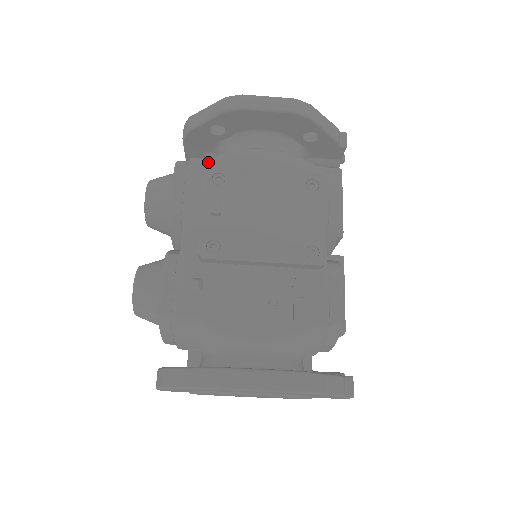
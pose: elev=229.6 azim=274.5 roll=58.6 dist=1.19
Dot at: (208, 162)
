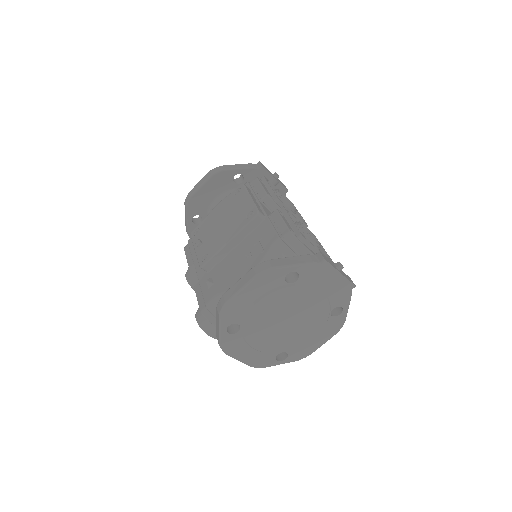
Dot at: occluded
